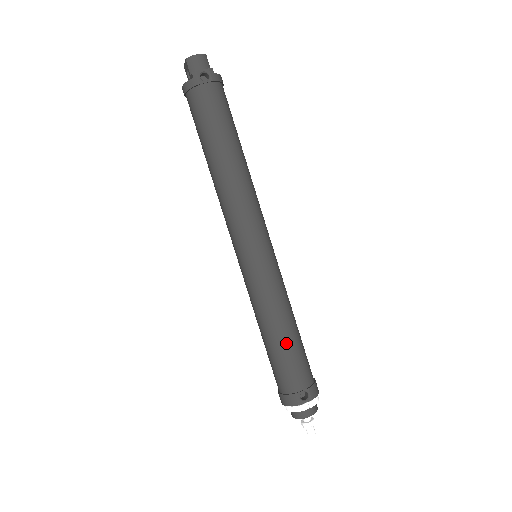
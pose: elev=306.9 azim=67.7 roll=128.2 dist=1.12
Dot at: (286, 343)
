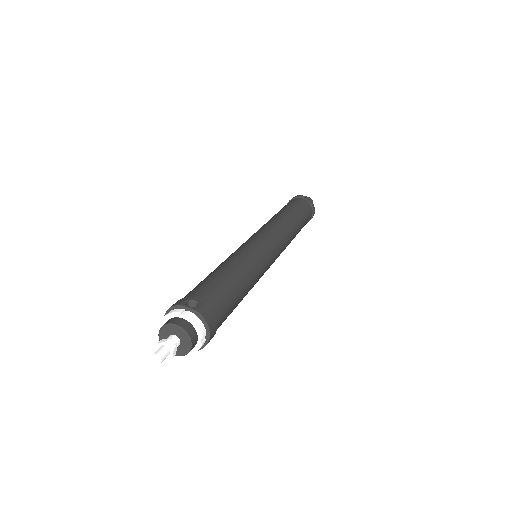
Dot at: (221, 274)
